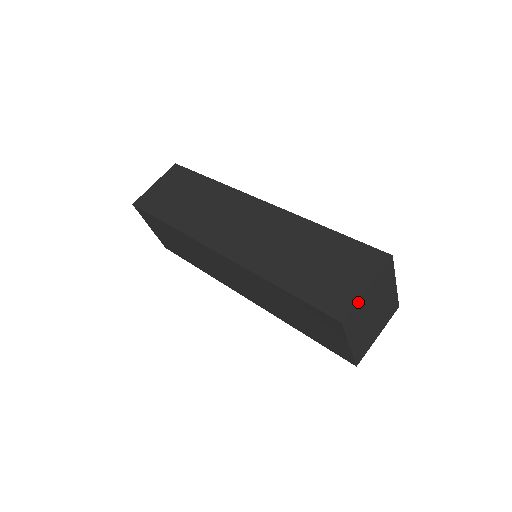
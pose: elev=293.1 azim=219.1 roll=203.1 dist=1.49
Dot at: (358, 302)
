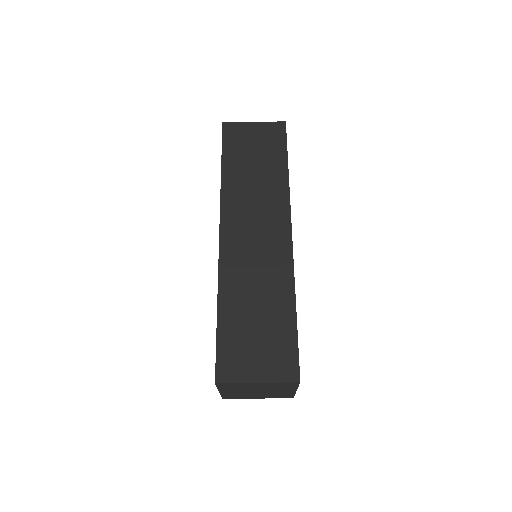
Dot at: (241, 383)
